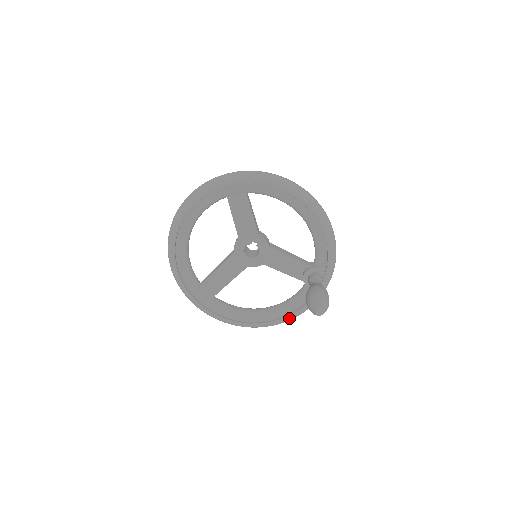
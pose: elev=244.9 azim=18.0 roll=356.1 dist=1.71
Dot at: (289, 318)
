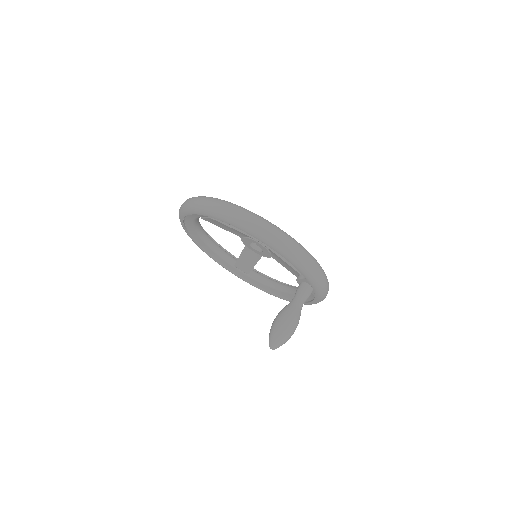
Dot at: (308, 304)
